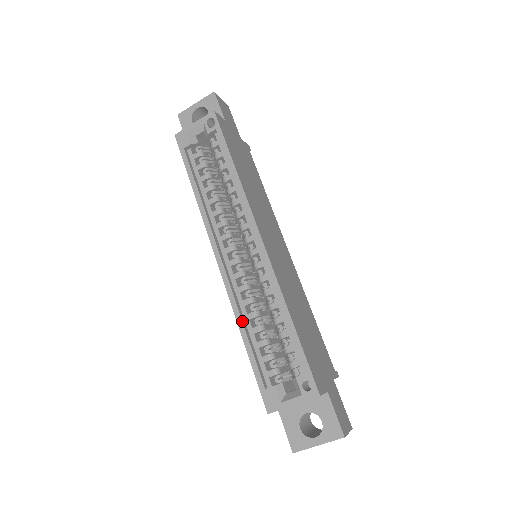
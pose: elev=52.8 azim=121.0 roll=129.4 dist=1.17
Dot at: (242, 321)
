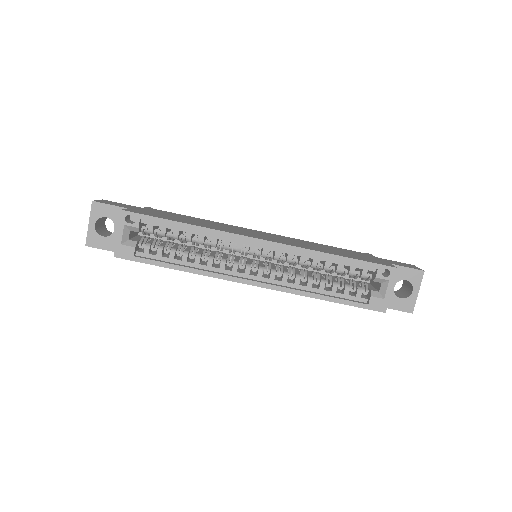
Dot at: (311, 293)
